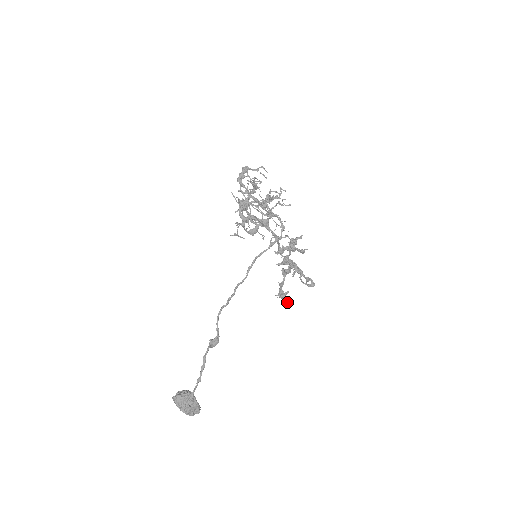
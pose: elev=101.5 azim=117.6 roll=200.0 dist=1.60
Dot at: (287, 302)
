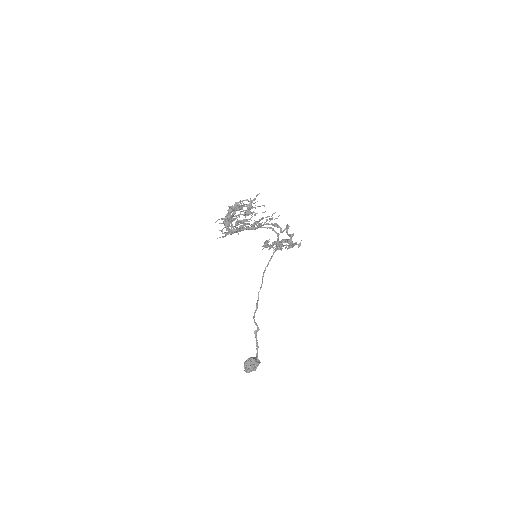
Dot at: occluded
